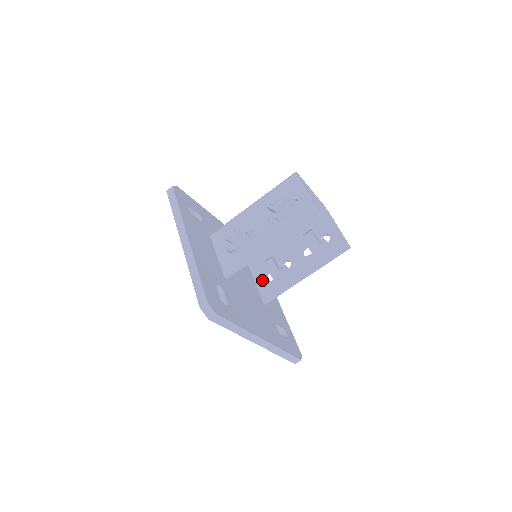
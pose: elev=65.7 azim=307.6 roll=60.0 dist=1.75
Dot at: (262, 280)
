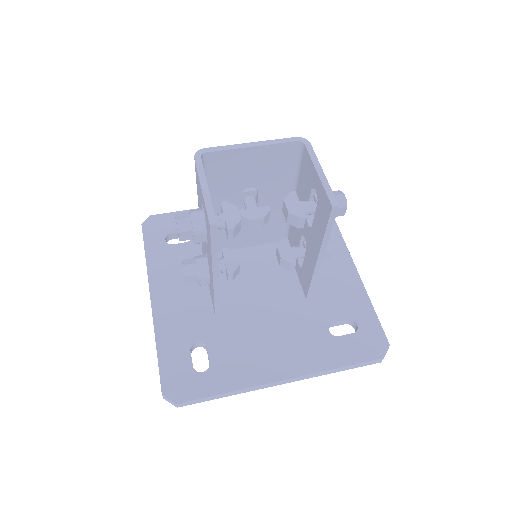
Dot at: (297, 266)
